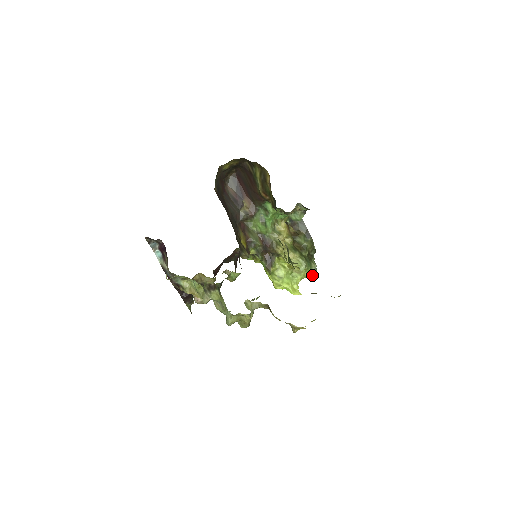
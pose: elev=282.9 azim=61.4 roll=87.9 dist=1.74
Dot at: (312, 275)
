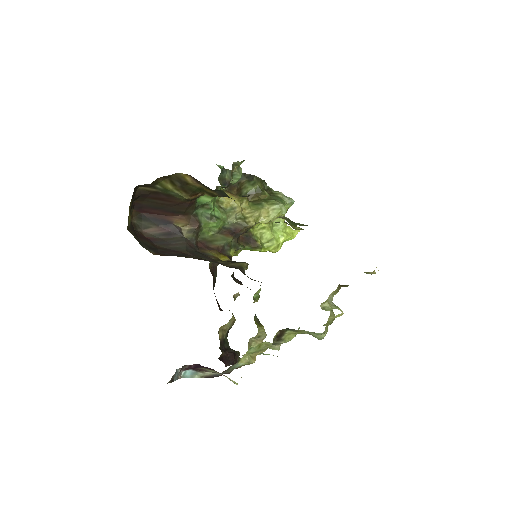
Dot at: (290, 205)
